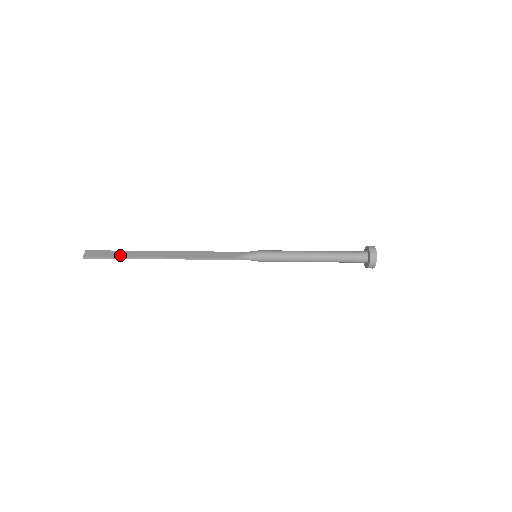
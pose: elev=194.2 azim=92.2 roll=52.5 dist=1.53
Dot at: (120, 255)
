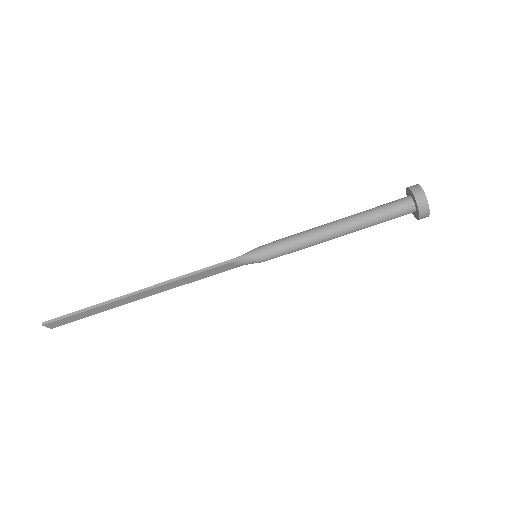
Dot at: (86, 309)
